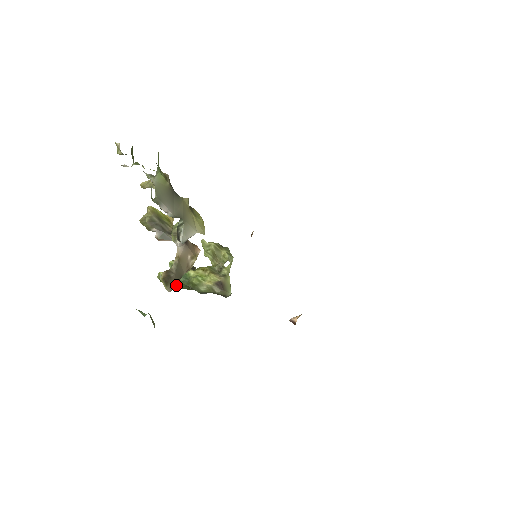
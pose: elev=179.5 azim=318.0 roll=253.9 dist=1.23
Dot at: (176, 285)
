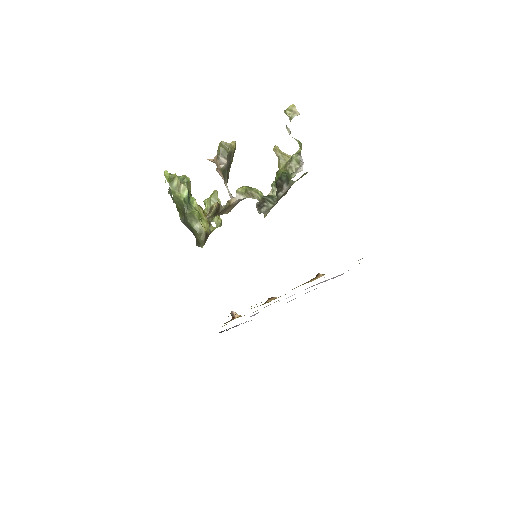
Dot at: (176, 196)
